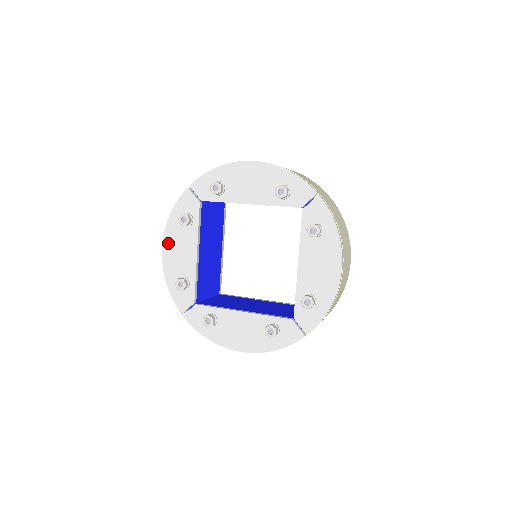
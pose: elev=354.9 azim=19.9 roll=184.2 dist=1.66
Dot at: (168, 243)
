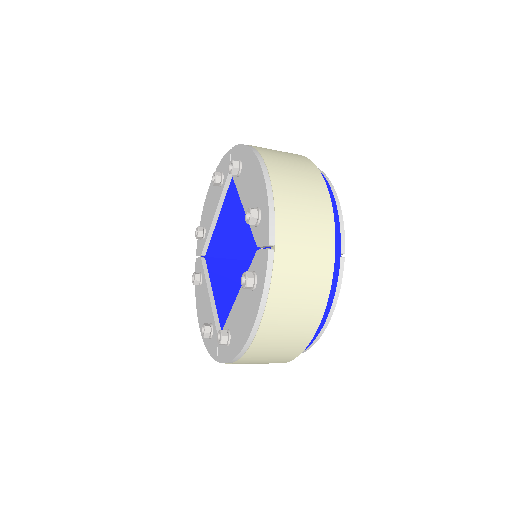
Dot at: (210, 190)
